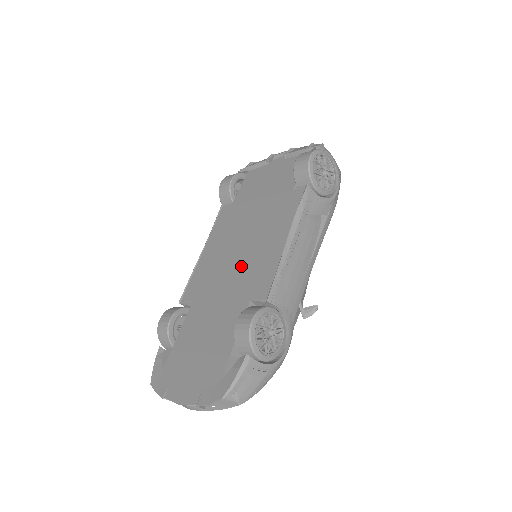
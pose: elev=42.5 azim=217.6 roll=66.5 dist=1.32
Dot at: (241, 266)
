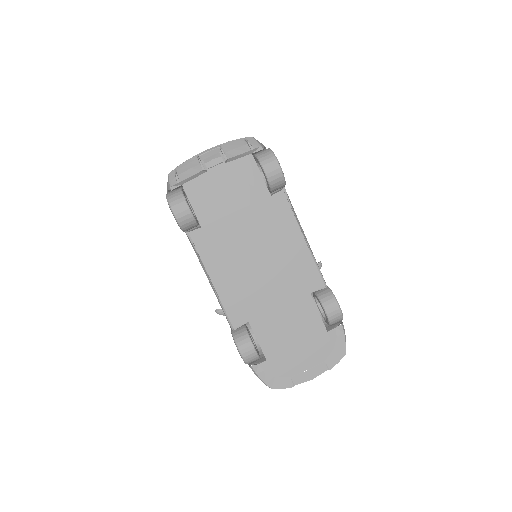
Dot at: (276, 275)
